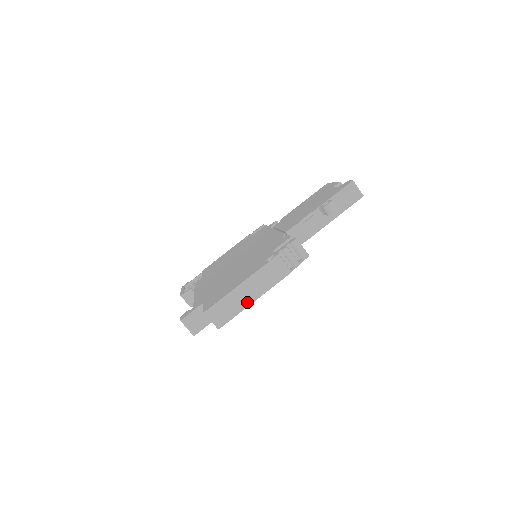
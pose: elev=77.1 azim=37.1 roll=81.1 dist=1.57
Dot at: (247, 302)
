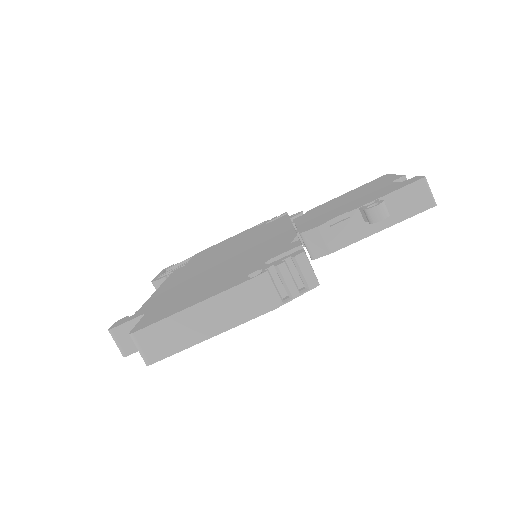
Dot at: (200, 336)
